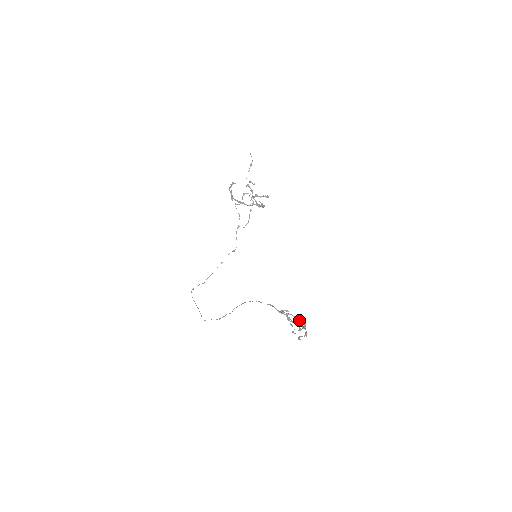
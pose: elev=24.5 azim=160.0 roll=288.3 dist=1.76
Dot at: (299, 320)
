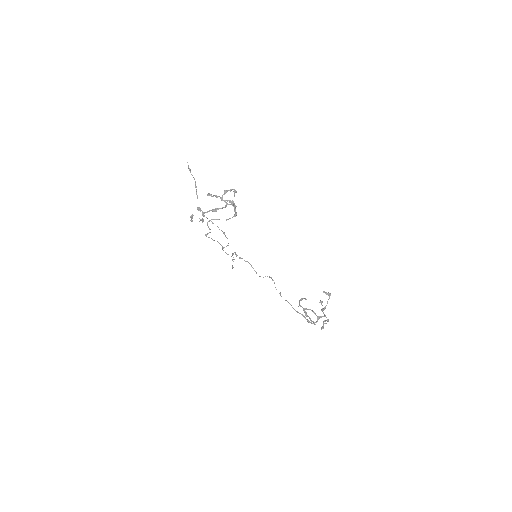
Dot at: occluded
